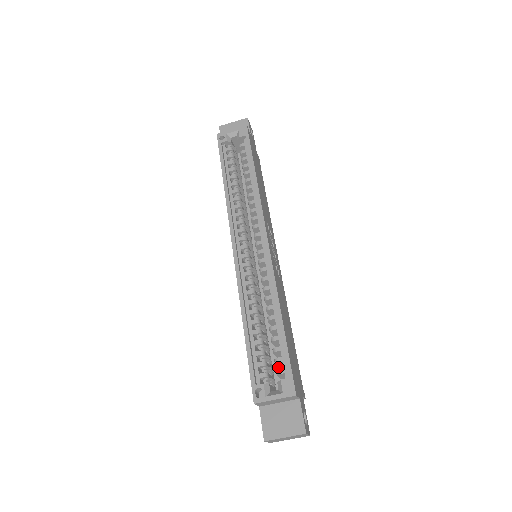
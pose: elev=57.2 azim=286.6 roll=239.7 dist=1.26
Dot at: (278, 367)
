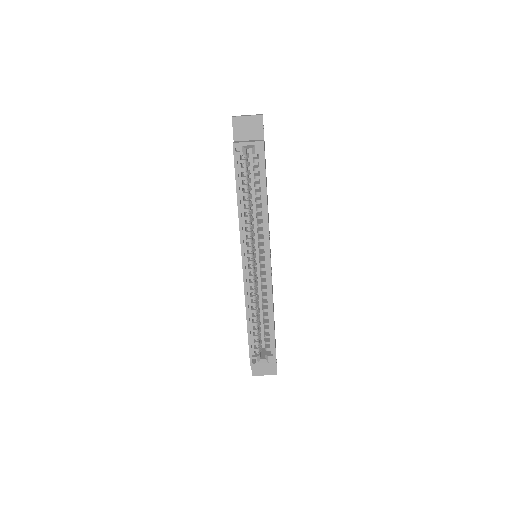
Dot at: occluded
